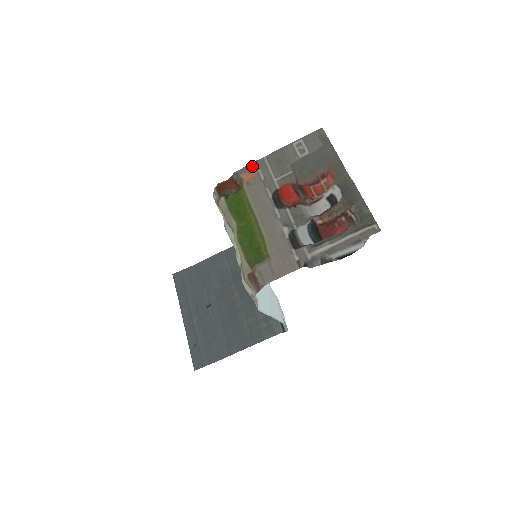
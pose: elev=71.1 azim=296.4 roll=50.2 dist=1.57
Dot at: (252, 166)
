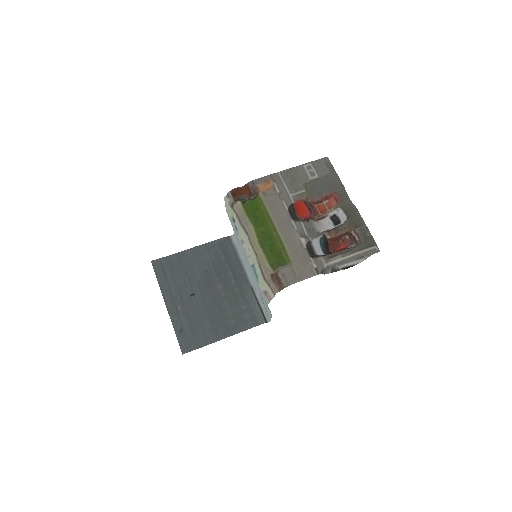
Dot at: (268, 178)
